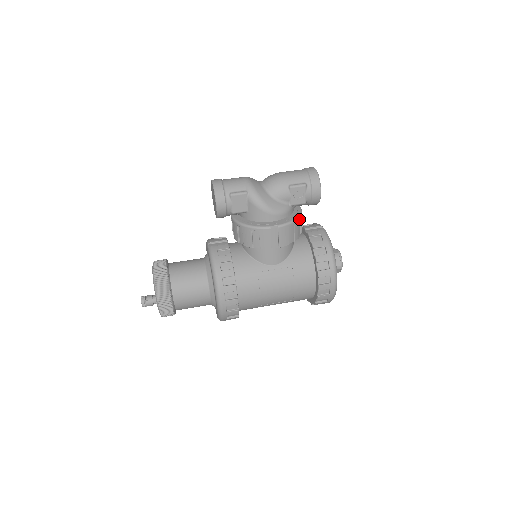
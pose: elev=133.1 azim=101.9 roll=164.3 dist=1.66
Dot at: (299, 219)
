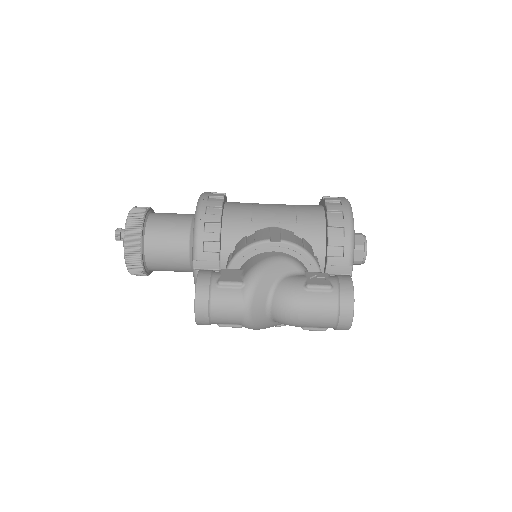
Dot at: occluded
